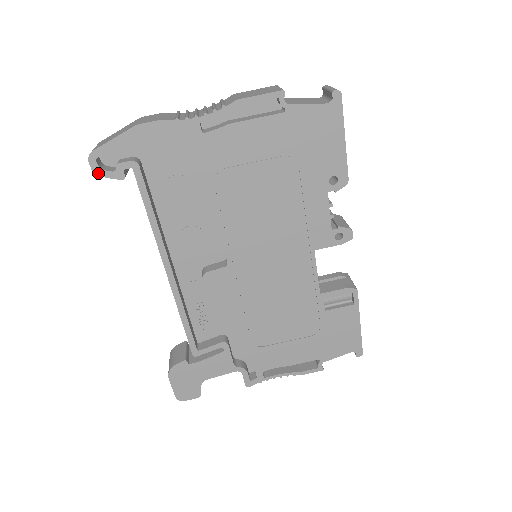
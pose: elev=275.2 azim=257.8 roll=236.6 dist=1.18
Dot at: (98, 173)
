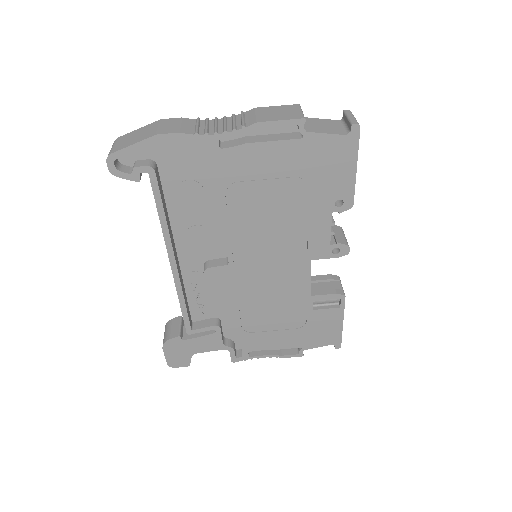
Dot at: (115, 173)
